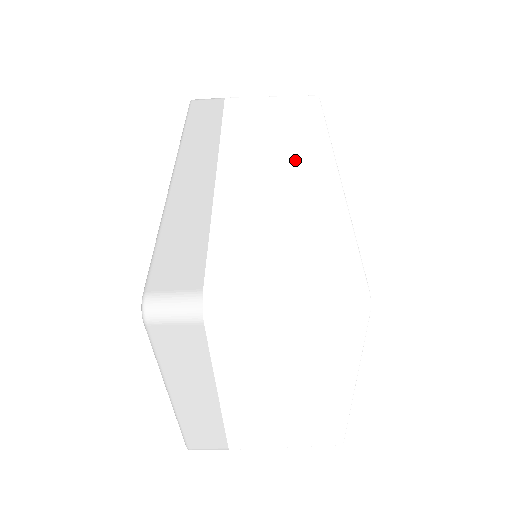
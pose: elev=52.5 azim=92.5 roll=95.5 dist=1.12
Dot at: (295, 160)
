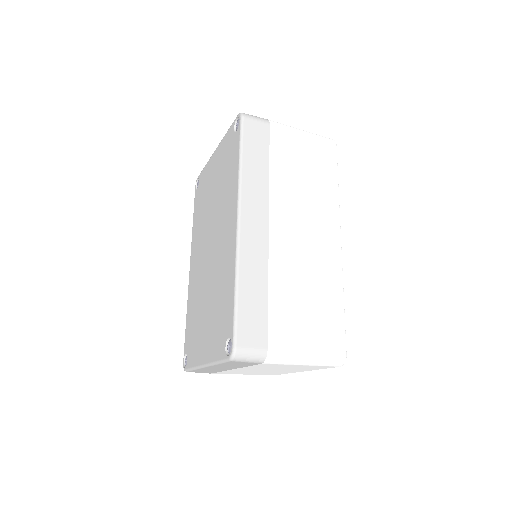
Dot at: (318, 229)
